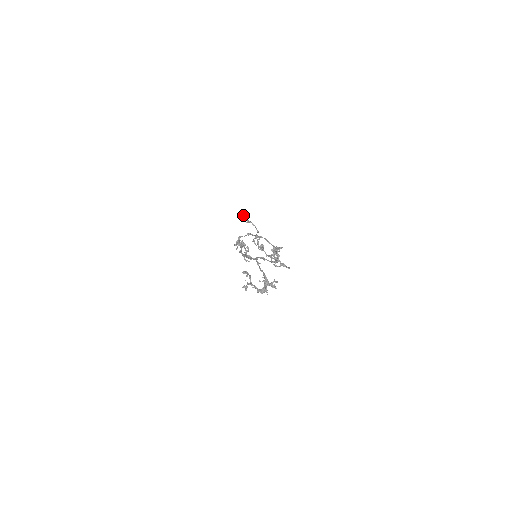
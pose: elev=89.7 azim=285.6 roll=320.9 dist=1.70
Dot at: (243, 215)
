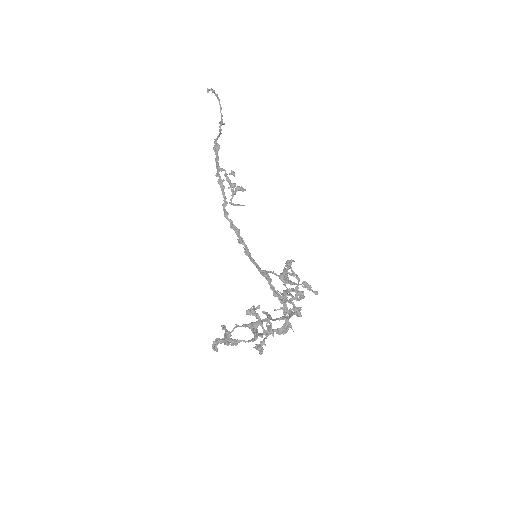
Dot at: (220, 343)
